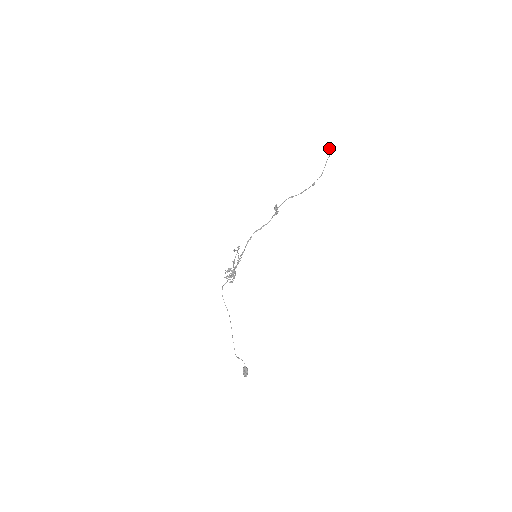
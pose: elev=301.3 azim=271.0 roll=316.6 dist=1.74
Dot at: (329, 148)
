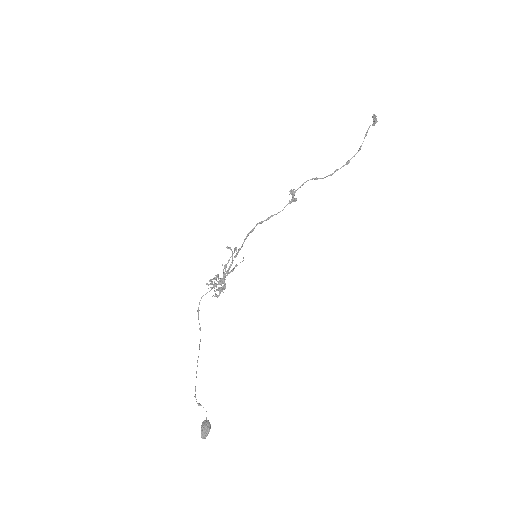
Dot at: (373, 121)
